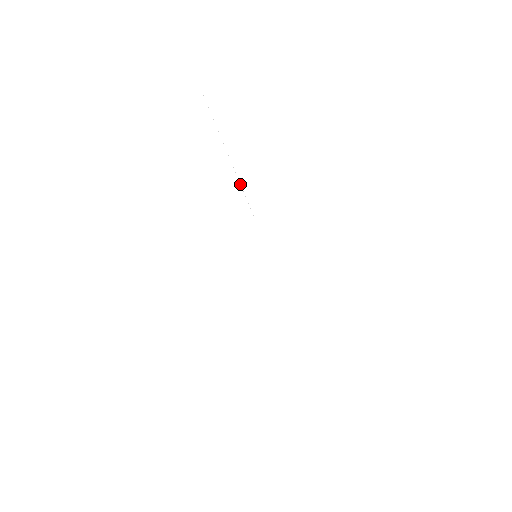
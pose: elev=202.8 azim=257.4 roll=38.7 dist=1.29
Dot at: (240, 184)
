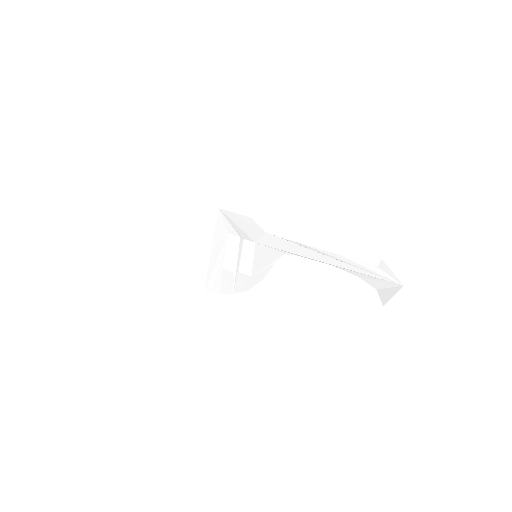
Dot at: (299, 245)
